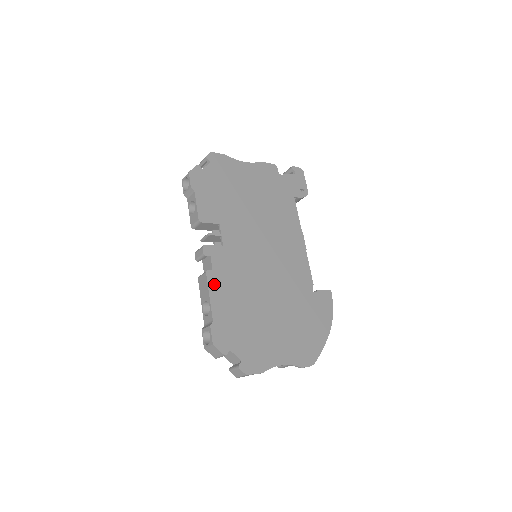
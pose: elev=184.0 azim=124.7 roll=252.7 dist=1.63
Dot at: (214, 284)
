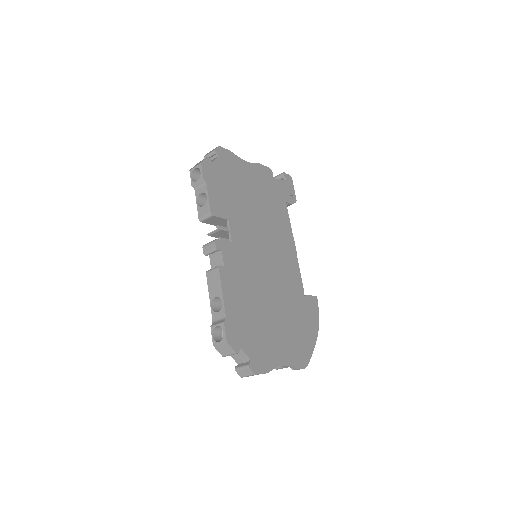
Dot at: (226, 280)
